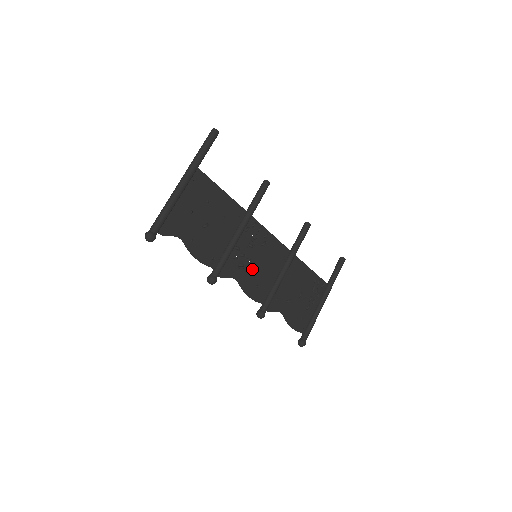
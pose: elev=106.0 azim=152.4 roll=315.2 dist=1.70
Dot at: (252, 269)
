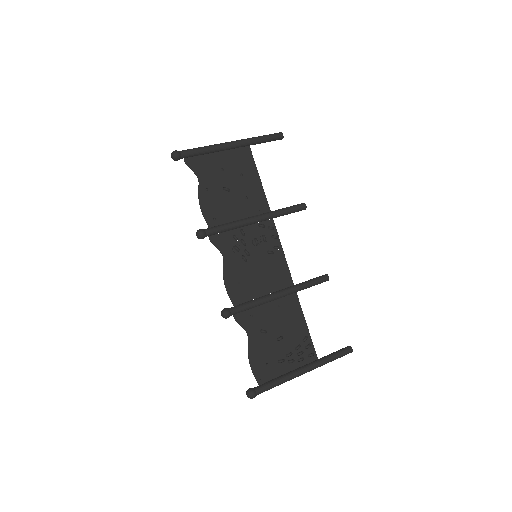
Dot at: (245, 263)
